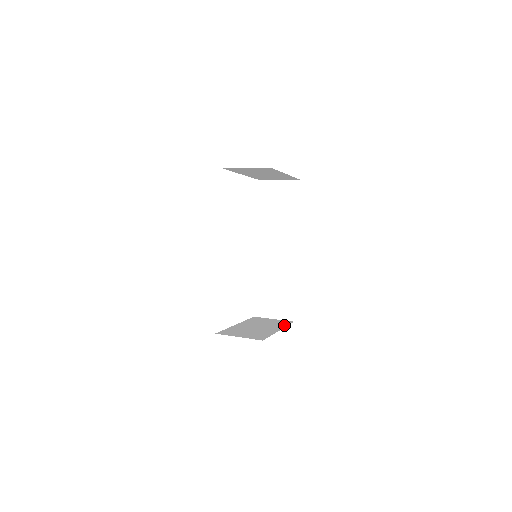
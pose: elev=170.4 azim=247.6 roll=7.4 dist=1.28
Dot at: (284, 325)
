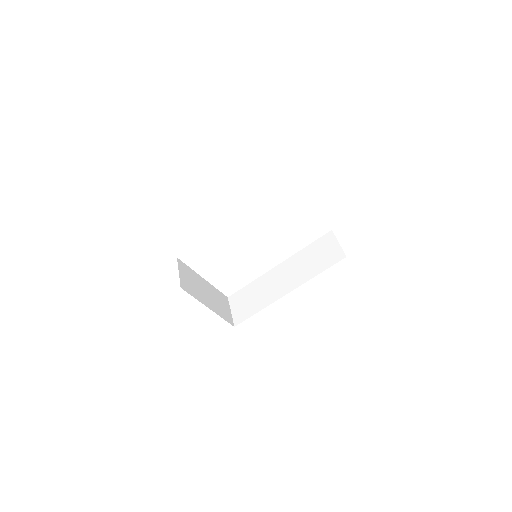
Dot at: (222, 315)
